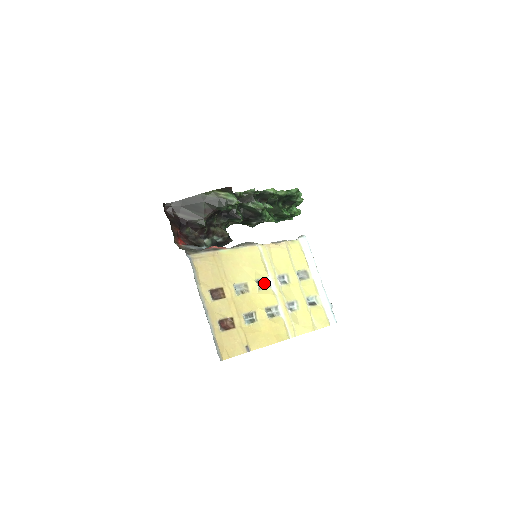
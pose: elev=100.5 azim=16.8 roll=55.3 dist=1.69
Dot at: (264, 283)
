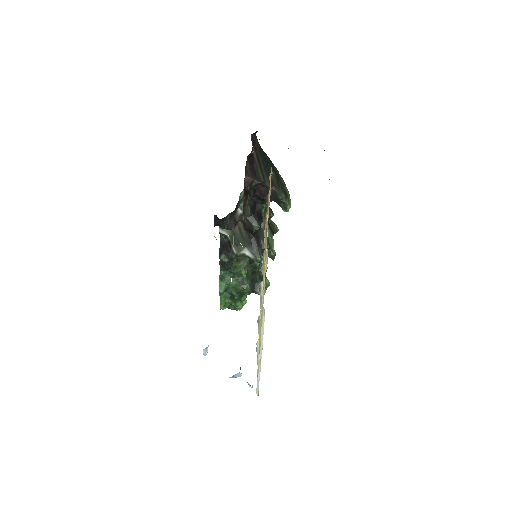
Dot at: occluded
